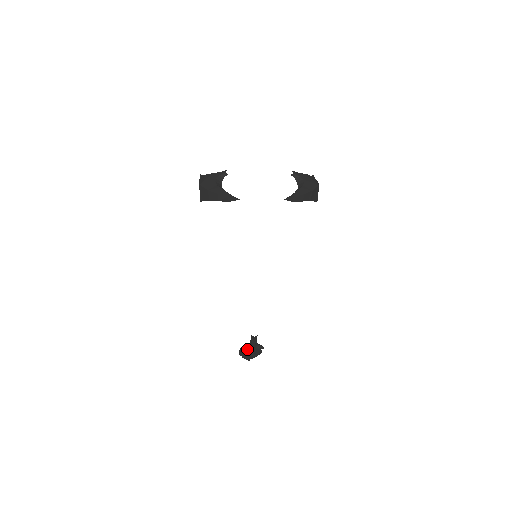
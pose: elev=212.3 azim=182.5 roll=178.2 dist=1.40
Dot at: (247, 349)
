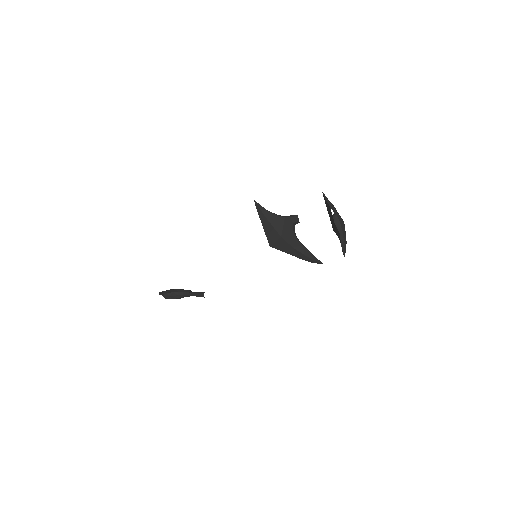
Dot at: (180, 296)
